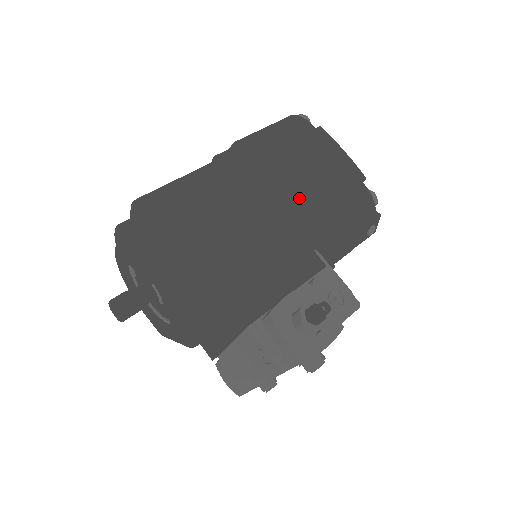
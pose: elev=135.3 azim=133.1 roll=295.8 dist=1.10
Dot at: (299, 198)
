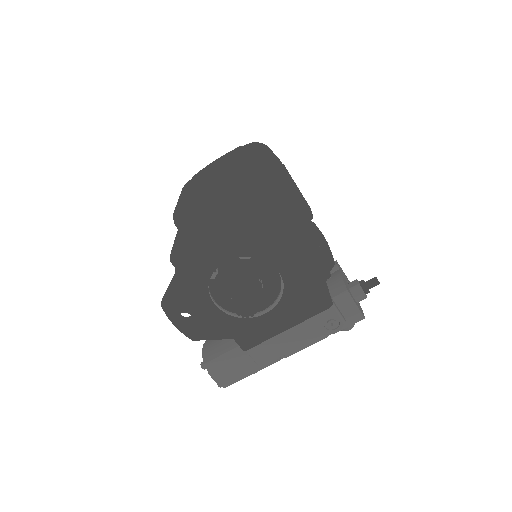
Dot at: (304, 209)
